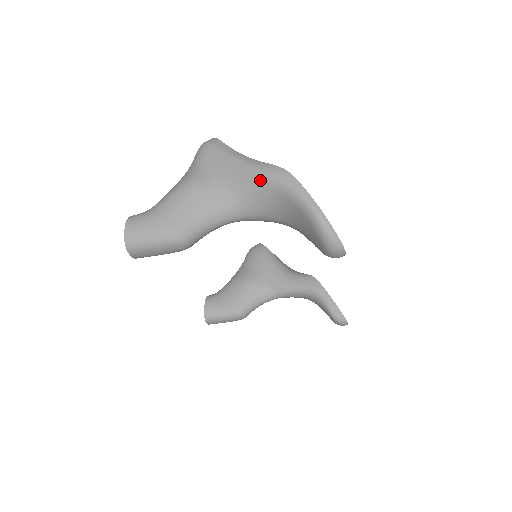
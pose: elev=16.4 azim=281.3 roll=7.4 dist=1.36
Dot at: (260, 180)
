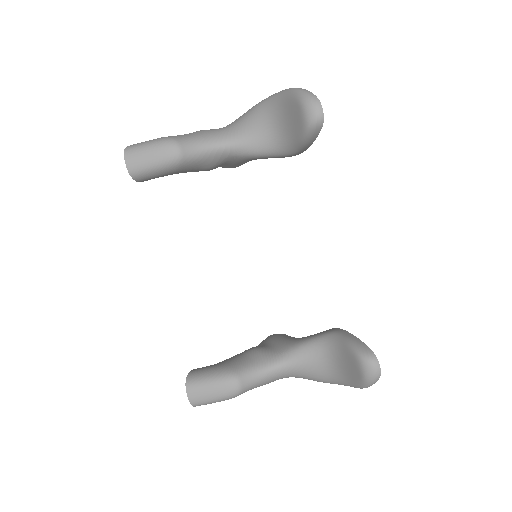
Dot at: (253, 107)
